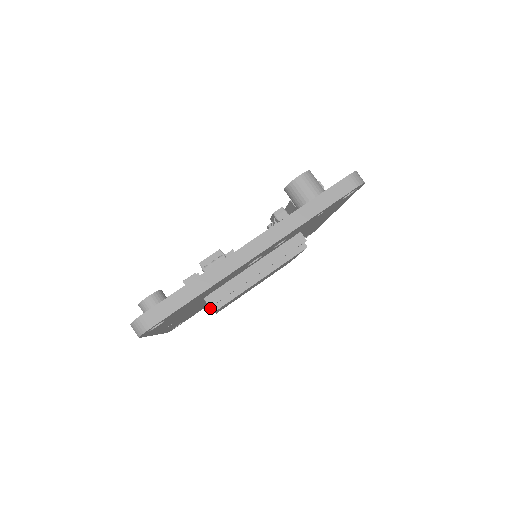
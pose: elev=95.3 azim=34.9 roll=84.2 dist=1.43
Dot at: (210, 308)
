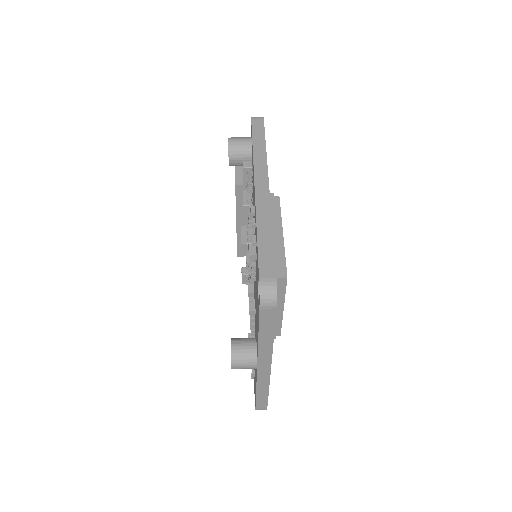
Dot at: (279, 293)
